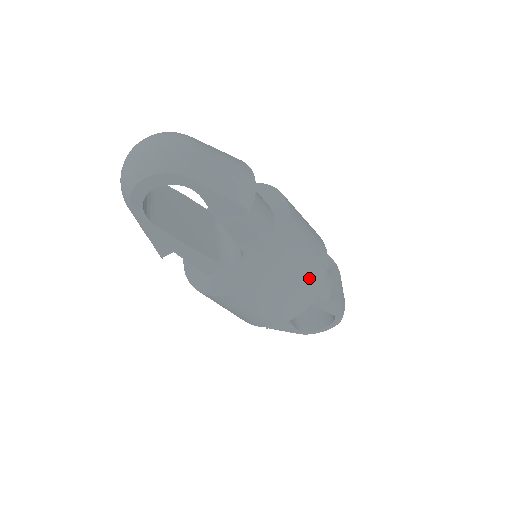
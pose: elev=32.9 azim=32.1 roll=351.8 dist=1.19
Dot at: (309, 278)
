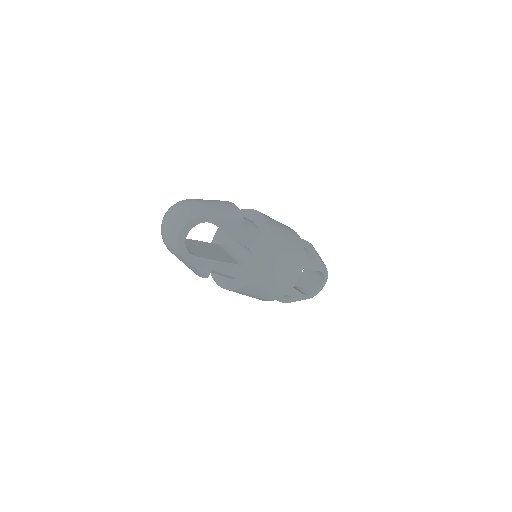
Dot at: (294, 247)
